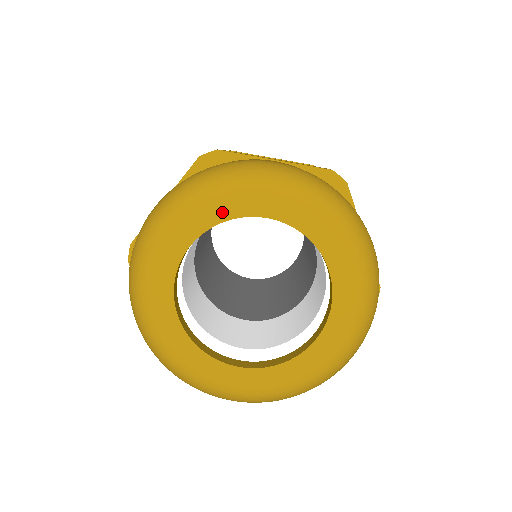
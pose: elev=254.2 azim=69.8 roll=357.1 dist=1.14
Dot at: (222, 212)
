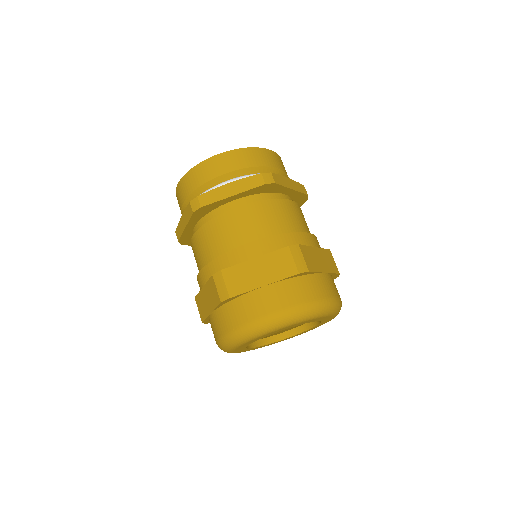
Dot at: occluded
